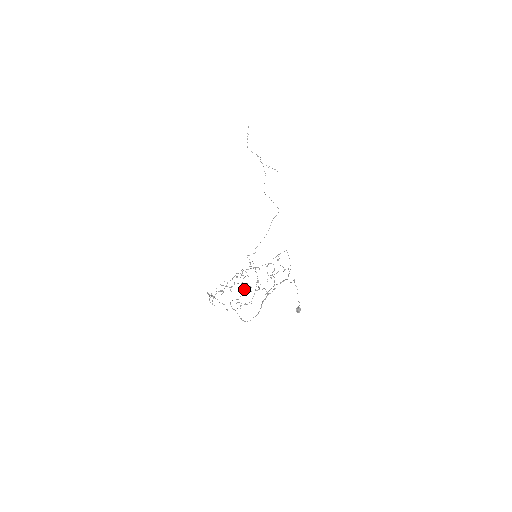
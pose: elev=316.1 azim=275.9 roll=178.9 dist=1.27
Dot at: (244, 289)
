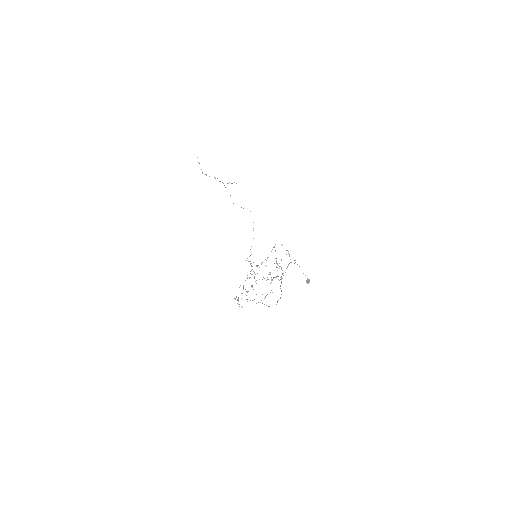
Dot at: occluded
